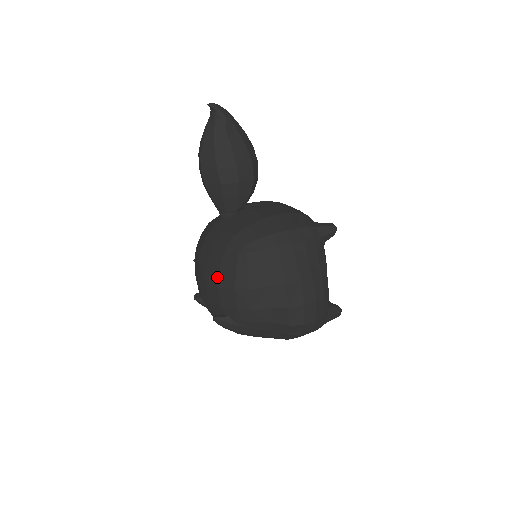
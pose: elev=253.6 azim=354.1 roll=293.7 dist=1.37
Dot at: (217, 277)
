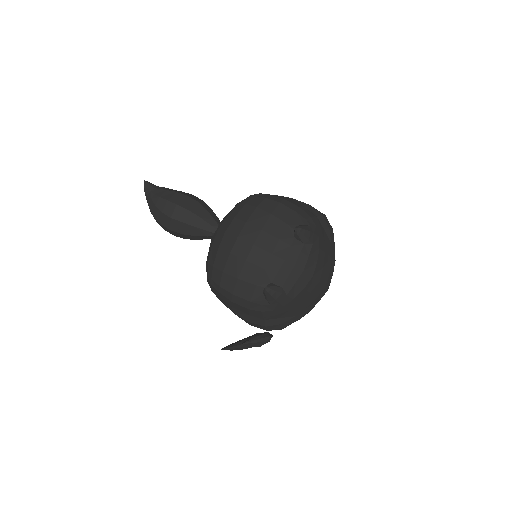
Dot at: (263, 212)
